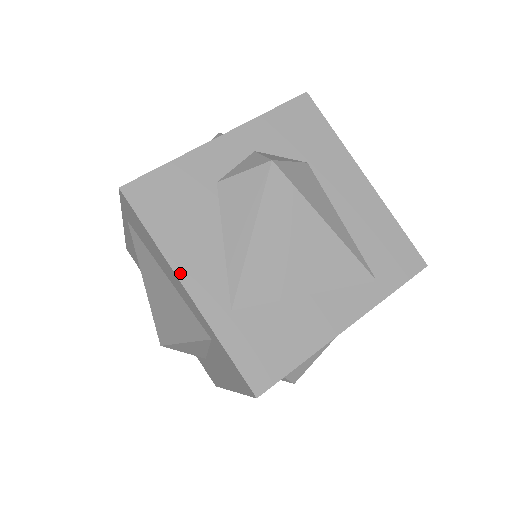
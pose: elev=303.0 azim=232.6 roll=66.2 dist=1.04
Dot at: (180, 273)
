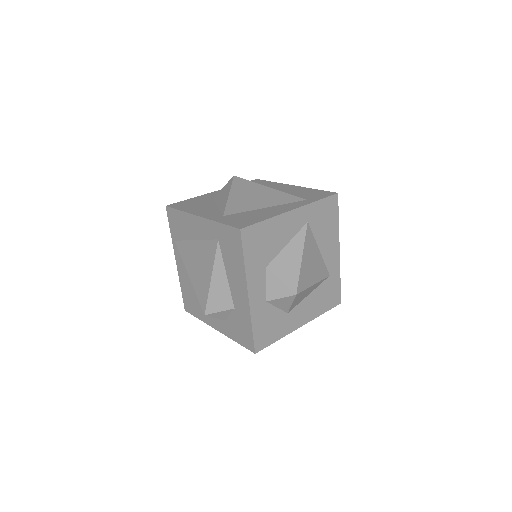
Dot at: (195, 214)
